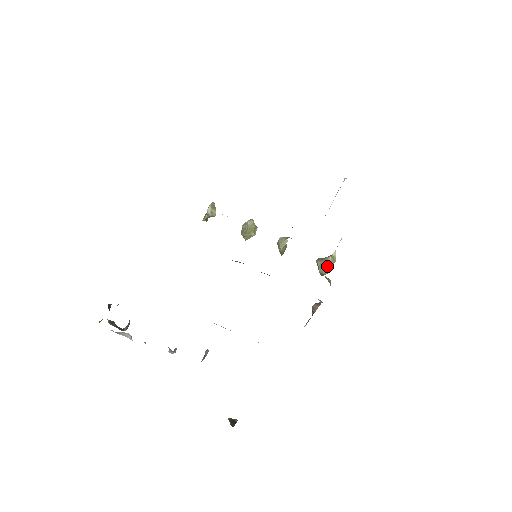
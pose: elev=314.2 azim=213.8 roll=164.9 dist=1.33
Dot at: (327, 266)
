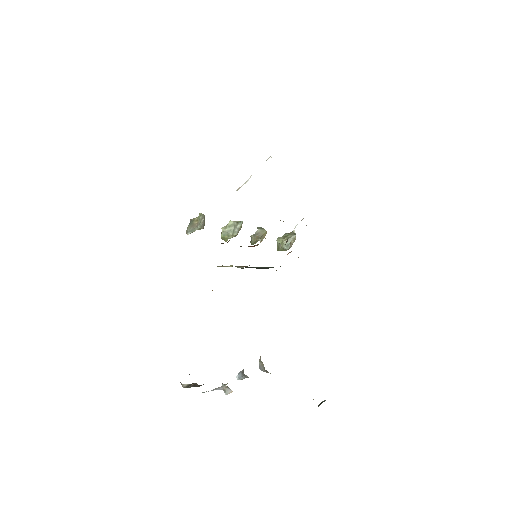
Dot at: (292, 243)
